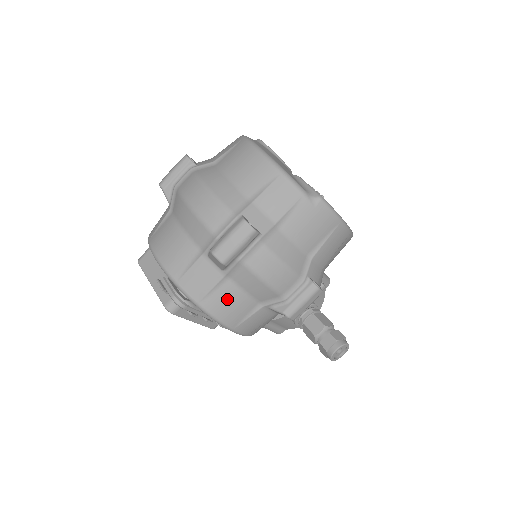
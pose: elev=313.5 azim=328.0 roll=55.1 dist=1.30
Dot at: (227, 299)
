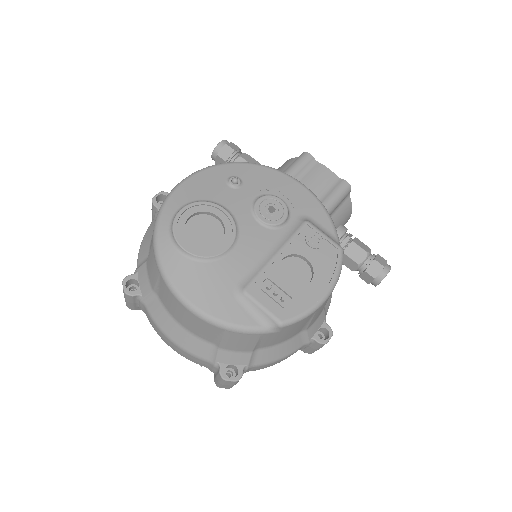
Dot at: occluded
